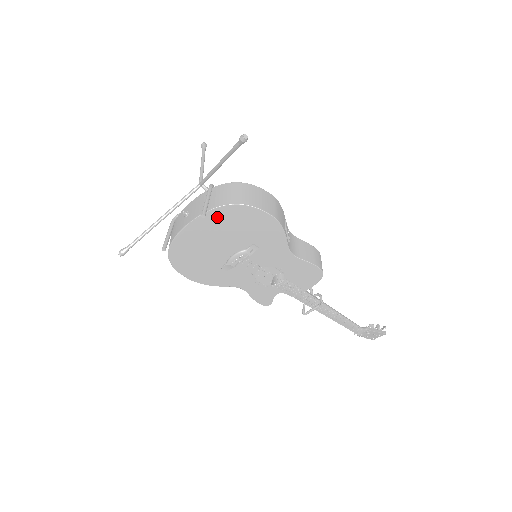
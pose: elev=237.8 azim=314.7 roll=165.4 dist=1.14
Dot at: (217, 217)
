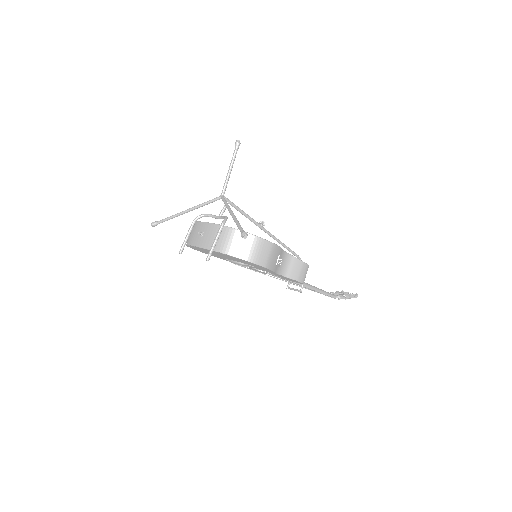
Dot at: (221, 254)
